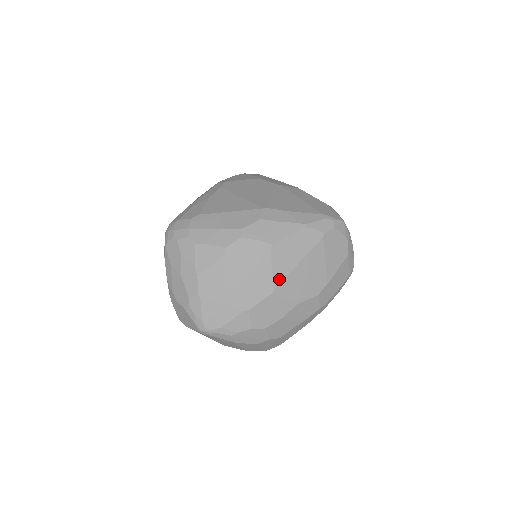
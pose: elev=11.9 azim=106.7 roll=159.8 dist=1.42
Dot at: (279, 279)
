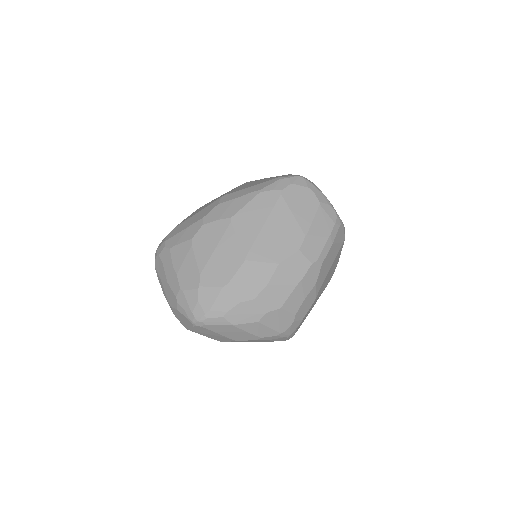
Dot at: (248, 245)
